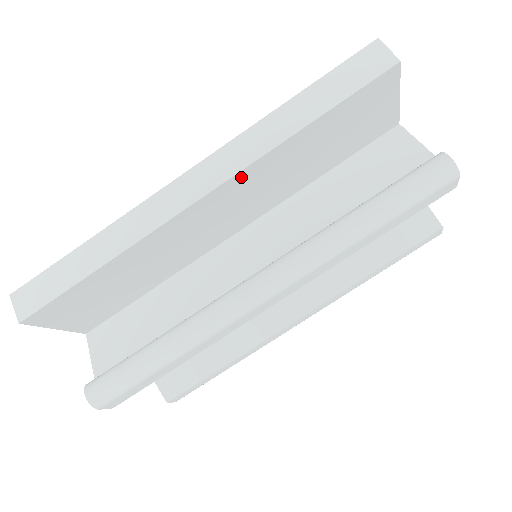
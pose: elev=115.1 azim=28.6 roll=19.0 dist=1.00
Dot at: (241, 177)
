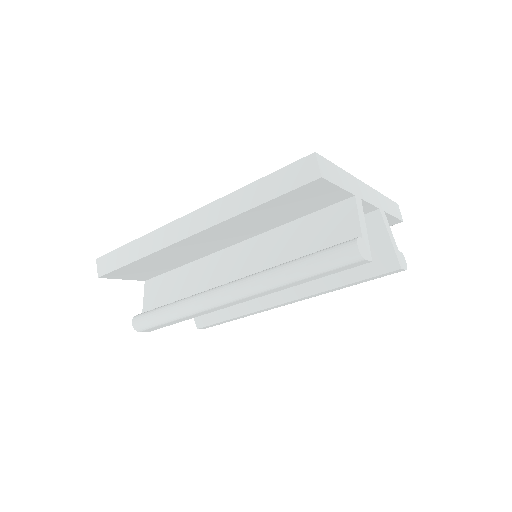
Dot at: (217, 227)
